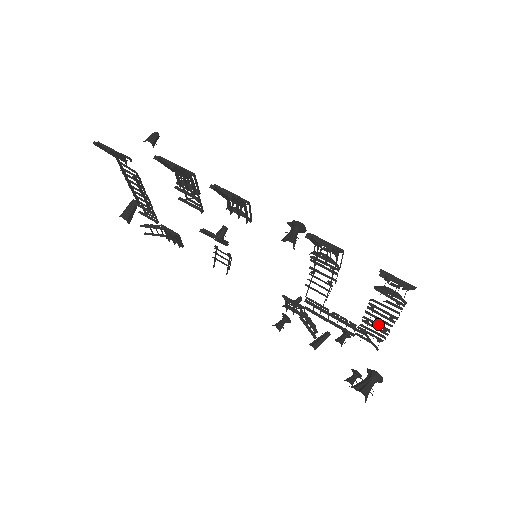
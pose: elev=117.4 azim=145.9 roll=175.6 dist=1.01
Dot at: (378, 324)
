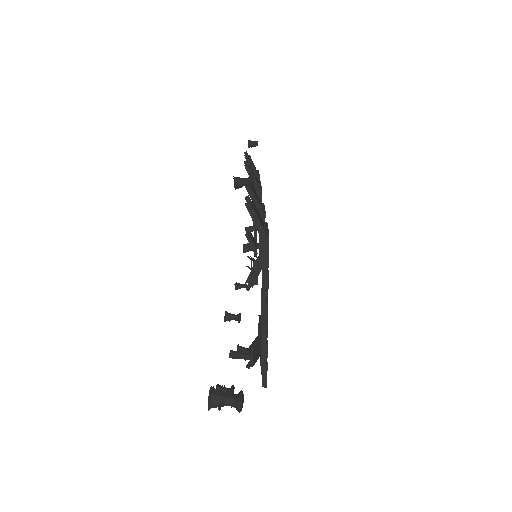
Dot at: occluded
